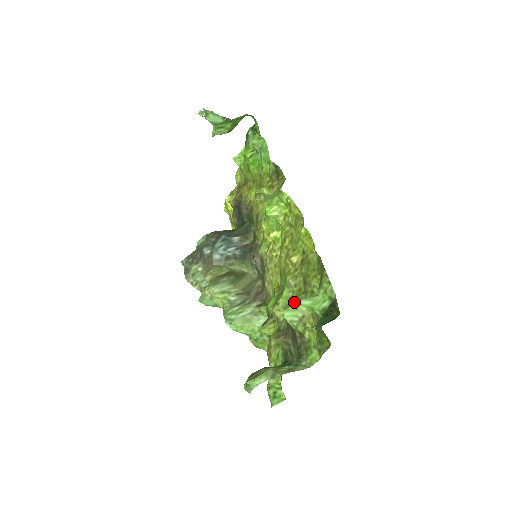
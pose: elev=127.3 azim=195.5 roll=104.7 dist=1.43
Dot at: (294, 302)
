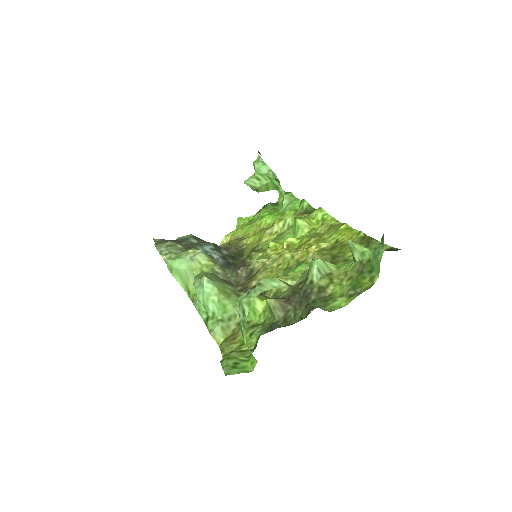
Dot at: occluded
